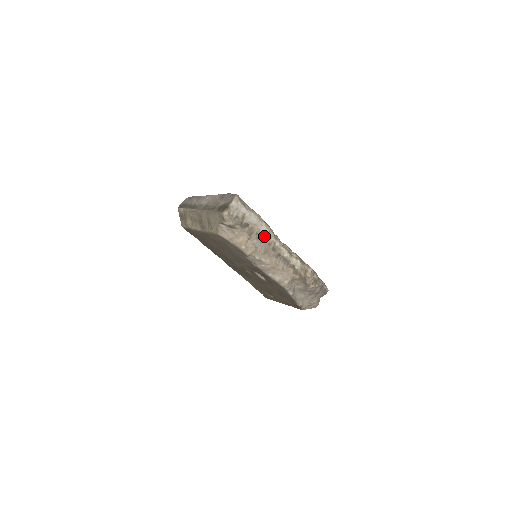
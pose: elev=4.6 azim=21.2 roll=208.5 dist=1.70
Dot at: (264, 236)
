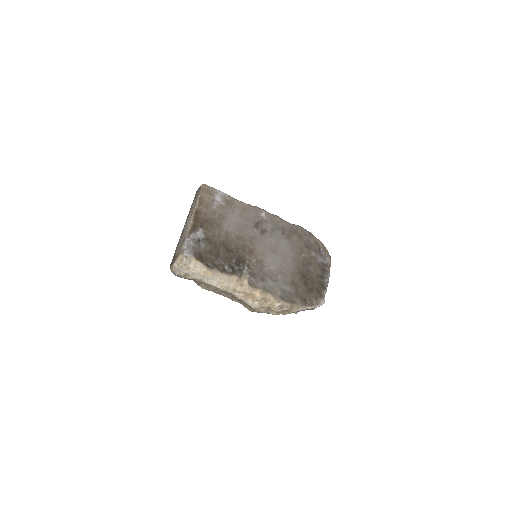
Dot at: (213, 286)
